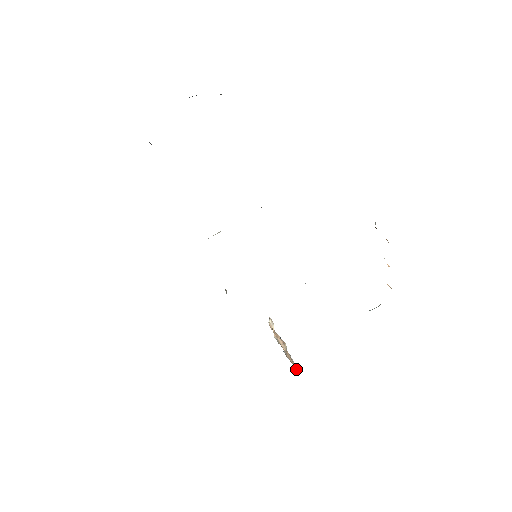
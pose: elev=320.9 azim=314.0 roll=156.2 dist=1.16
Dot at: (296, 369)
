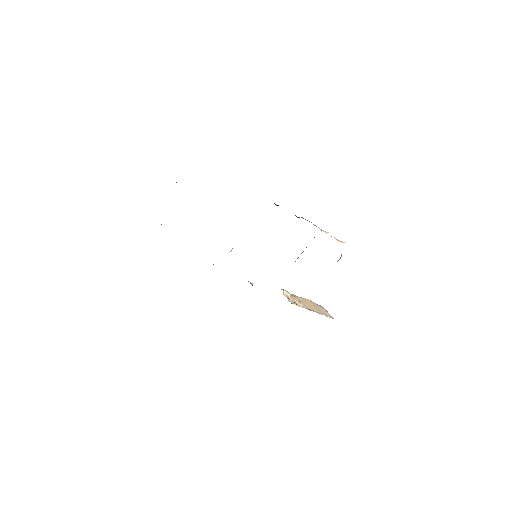
Dot at: (325, 315)
